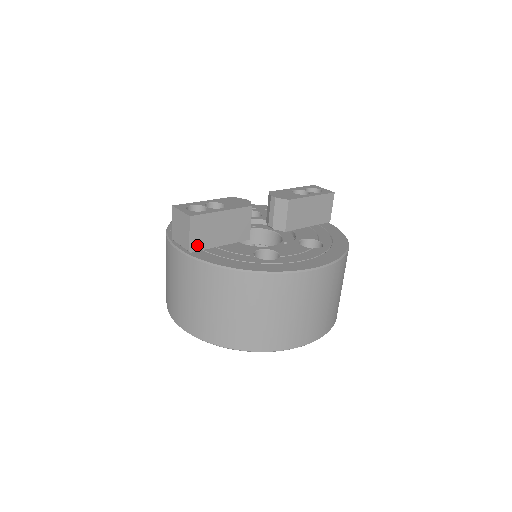
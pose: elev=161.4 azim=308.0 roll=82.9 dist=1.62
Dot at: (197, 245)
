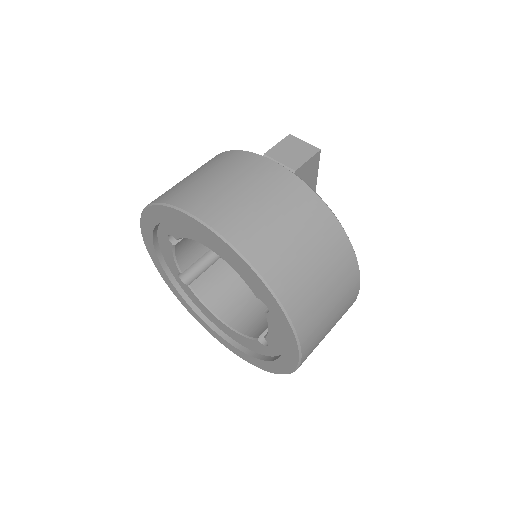
Dot at: (298, 176)
